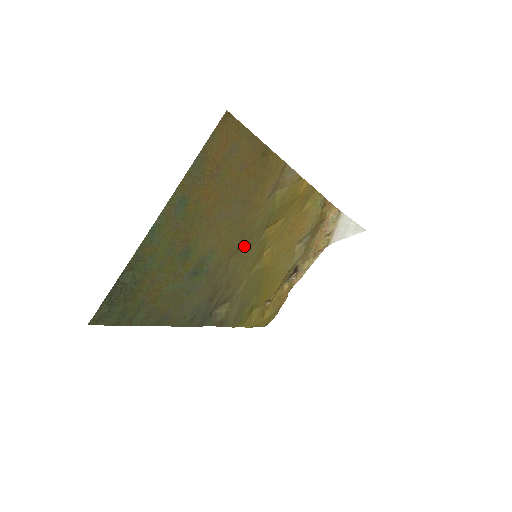
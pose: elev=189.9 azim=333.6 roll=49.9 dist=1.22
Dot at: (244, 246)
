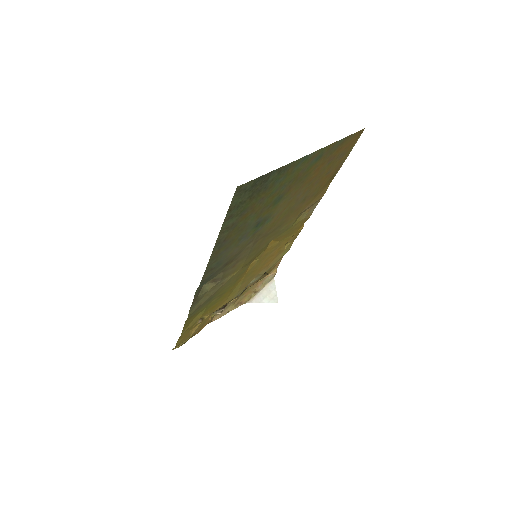
Dot at: (268, 237)
